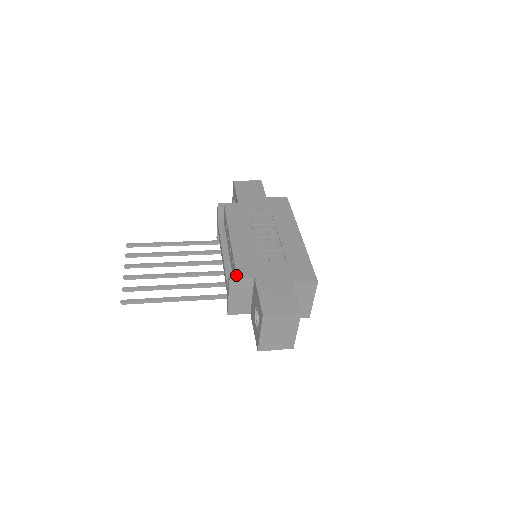
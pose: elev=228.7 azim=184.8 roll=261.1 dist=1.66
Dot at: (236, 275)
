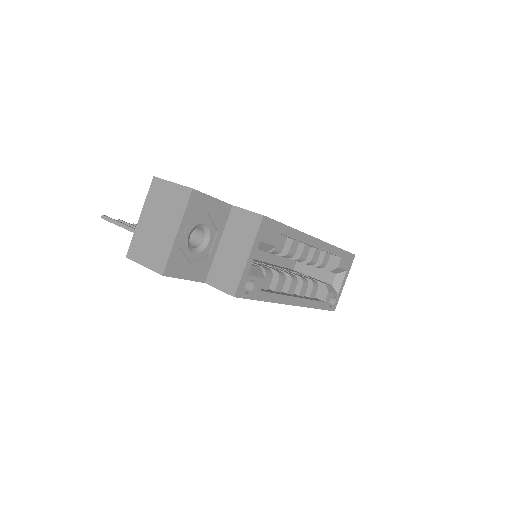
Dot at: occluded
